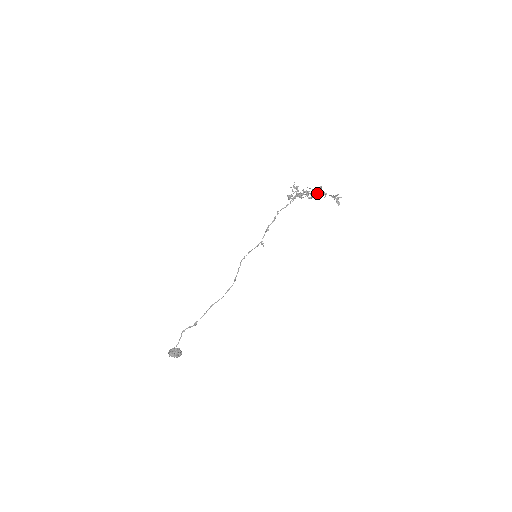
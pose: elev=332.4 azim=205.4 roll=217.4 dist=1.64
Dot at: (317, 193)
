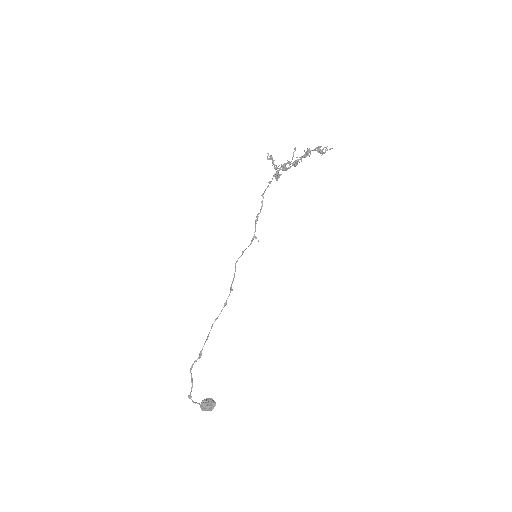
Dot at: (304, 157)
